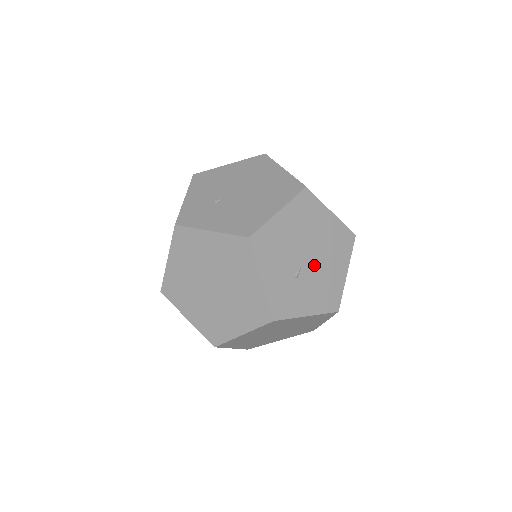
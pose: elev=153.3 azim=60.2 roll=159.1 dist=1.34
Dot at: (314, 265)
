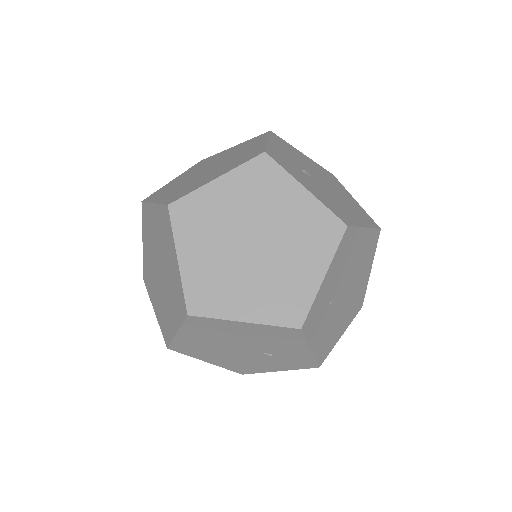
Dot at: (327, 189)
